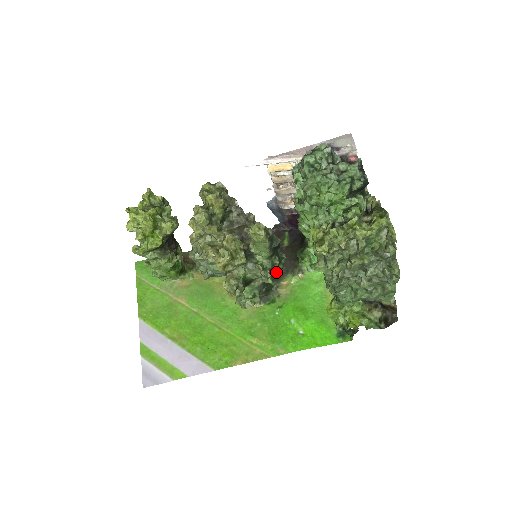
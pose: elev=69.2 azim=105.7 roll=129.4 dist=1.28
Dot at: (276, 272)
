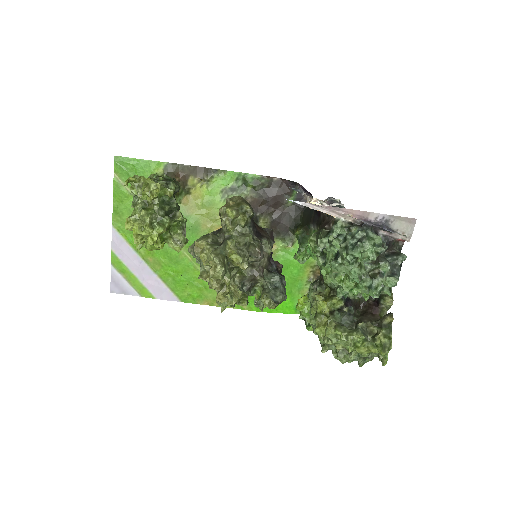
Dot at: occluded
